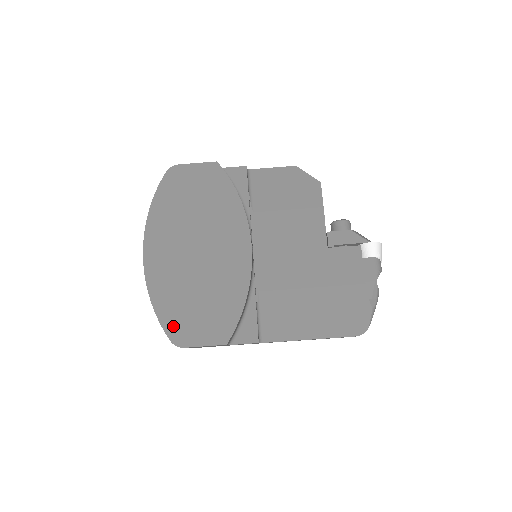
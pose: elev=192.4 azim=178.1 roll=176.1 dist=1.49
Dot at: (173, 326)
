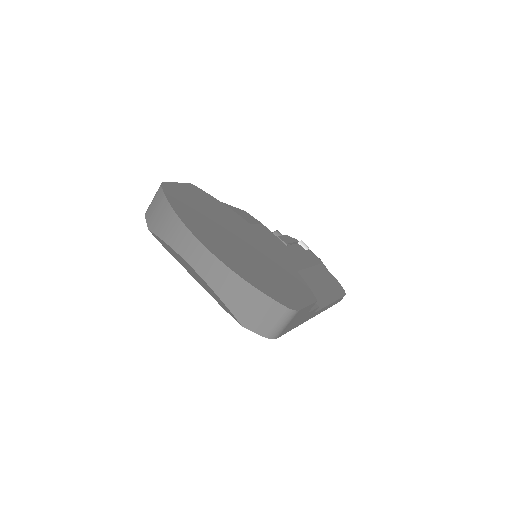
Dot at: (277, 296)
